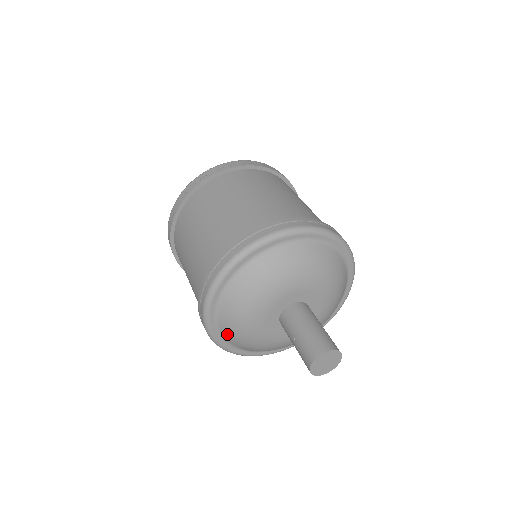
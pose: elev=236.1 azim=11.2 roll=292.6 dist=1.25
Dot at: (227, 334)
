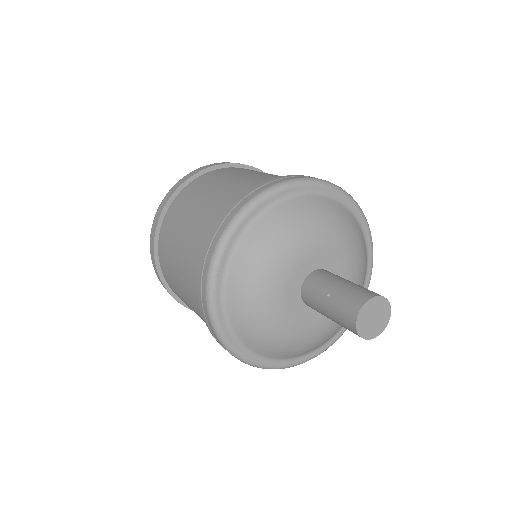
Dot at: (233, 299)
